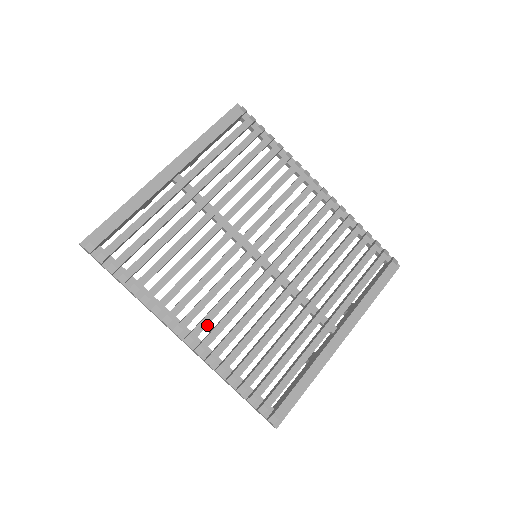
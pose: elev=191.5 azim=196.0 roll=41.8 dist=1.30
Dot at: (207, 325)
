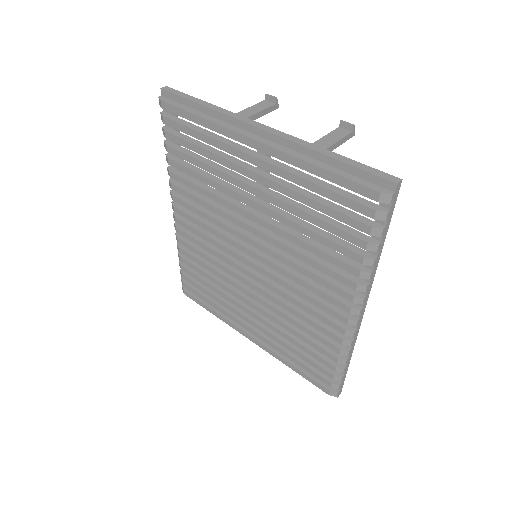
Dot at: (188, 229)
